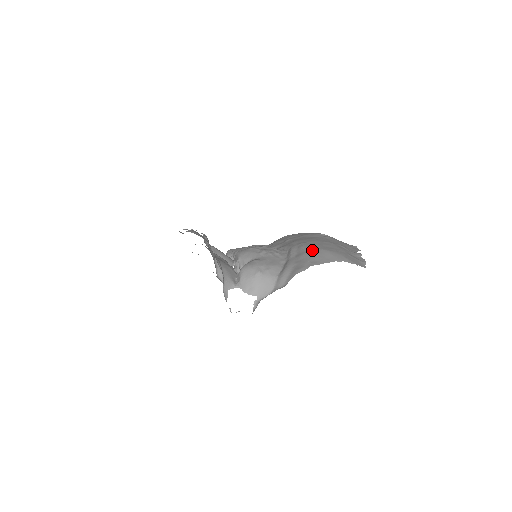
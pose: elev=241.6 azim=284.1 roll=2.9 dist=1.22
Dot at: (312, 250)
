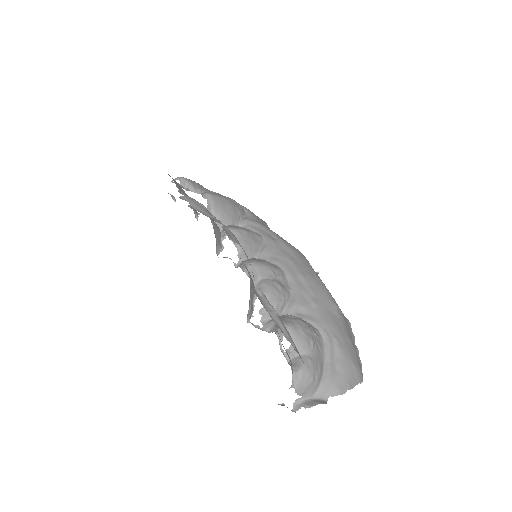
Dot at: (347, 362)
